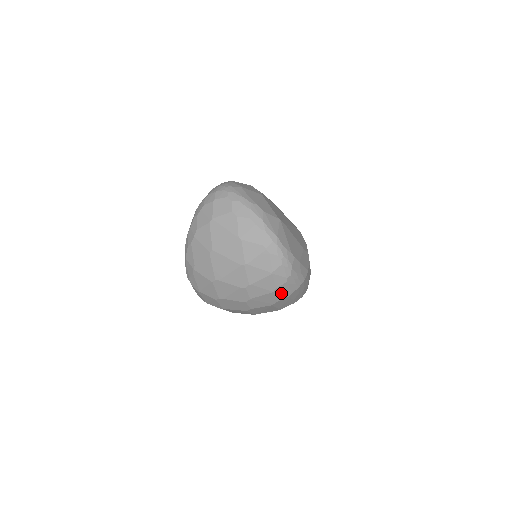
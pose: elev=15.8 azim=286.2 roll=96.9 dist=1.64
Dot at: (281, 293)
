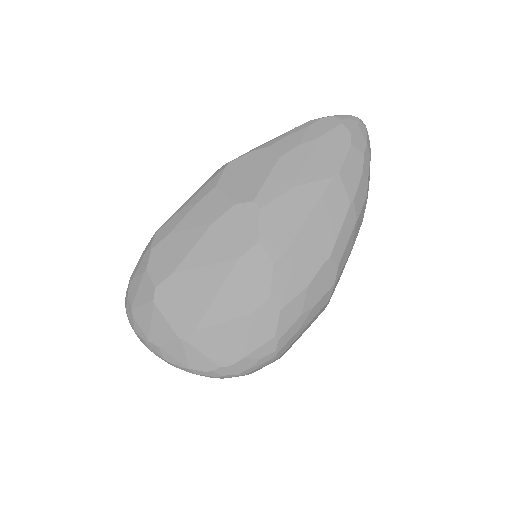
Dot at: occluded
